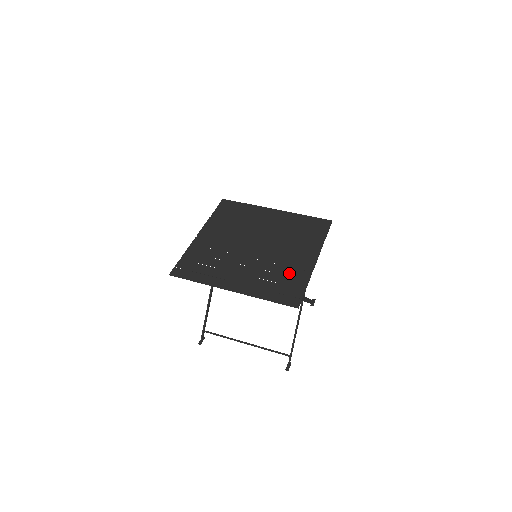
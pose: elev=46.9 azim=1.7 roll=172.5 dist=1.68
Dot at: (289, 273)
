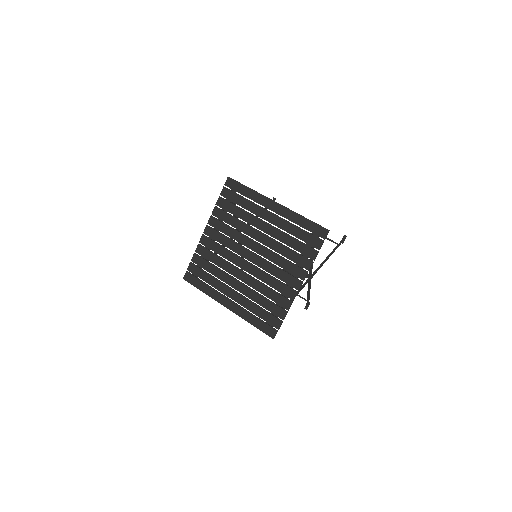
Dot at: (273, 299)
